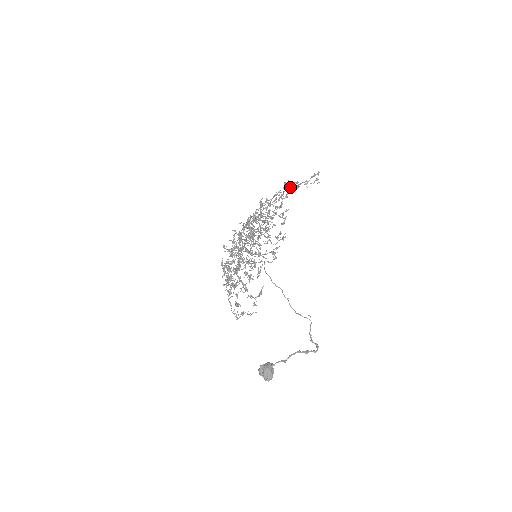
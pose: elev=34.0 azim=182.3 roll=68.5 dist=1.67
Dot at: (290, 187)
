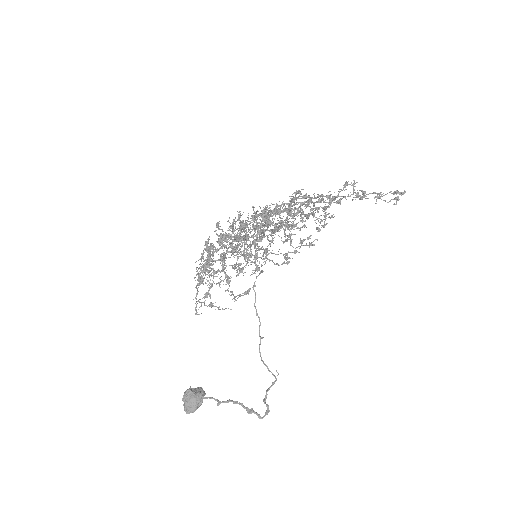
Dot at: occluded
